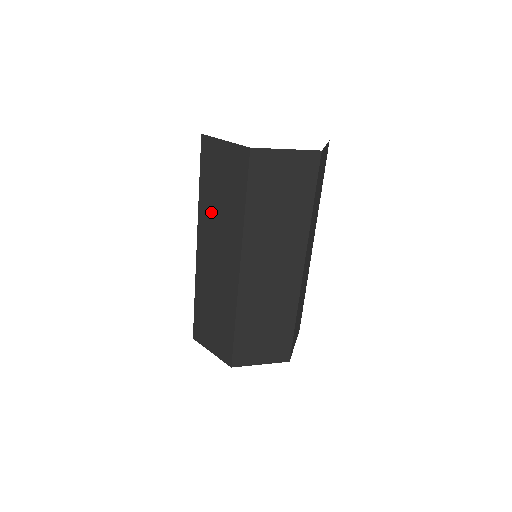
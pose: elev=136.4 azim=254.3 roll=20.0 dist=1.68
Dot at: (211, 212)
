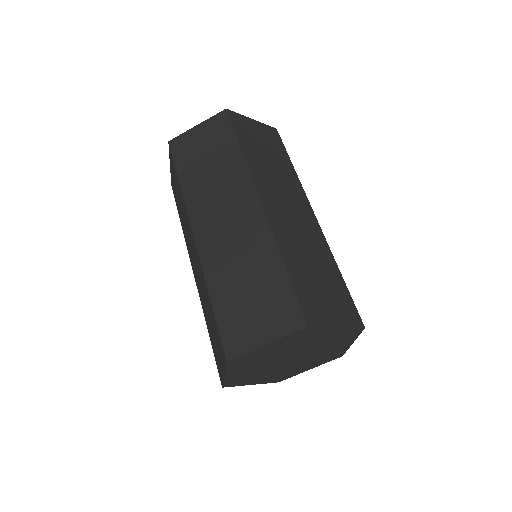
Dot at: (202, 186)
